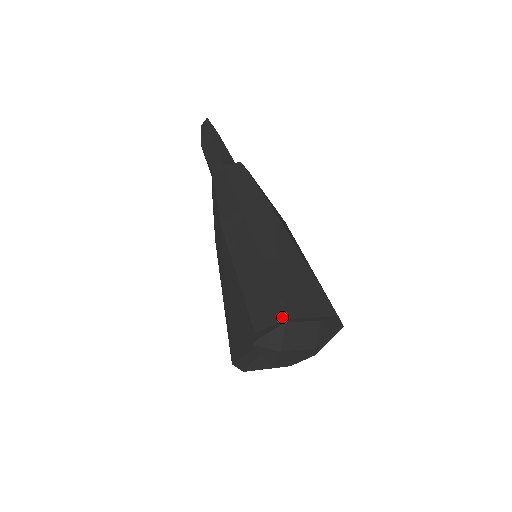
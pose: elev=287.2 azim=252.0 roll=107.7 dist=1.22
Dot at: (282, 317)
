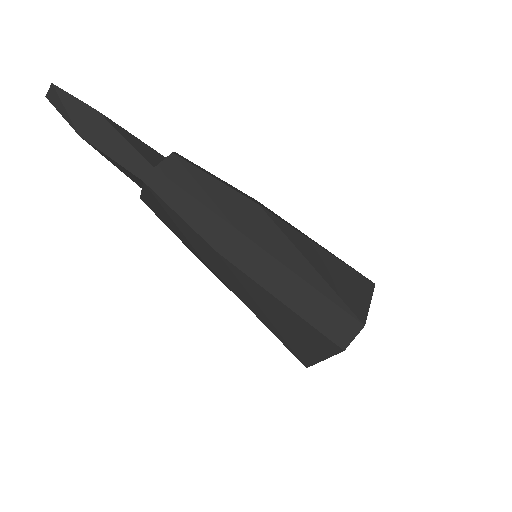
Dot at: (360, 326)
